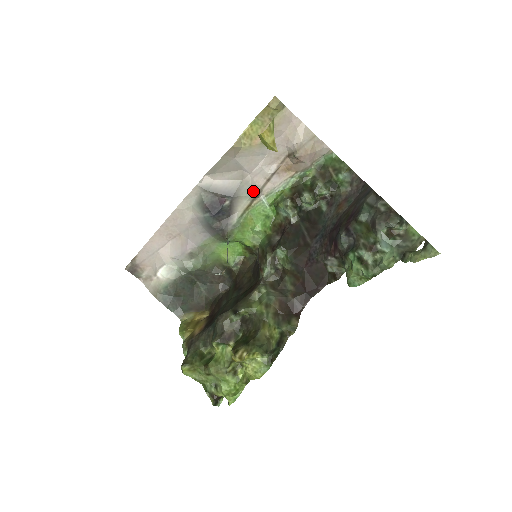
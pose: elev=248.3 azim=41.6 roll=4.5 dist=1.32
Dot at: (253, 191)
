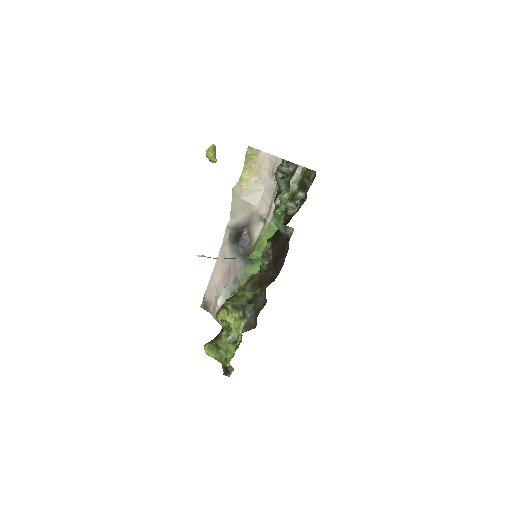
Dot at: (261, 218)
